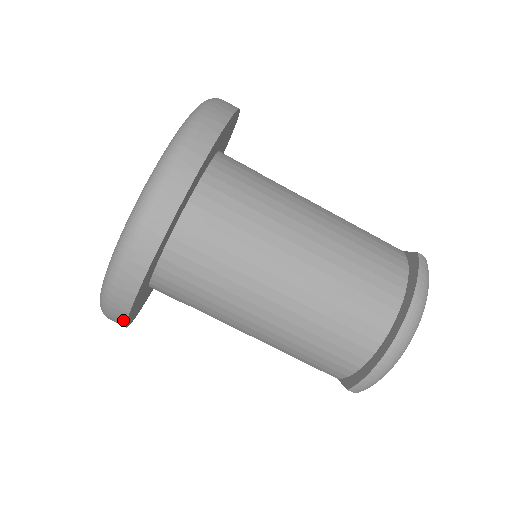
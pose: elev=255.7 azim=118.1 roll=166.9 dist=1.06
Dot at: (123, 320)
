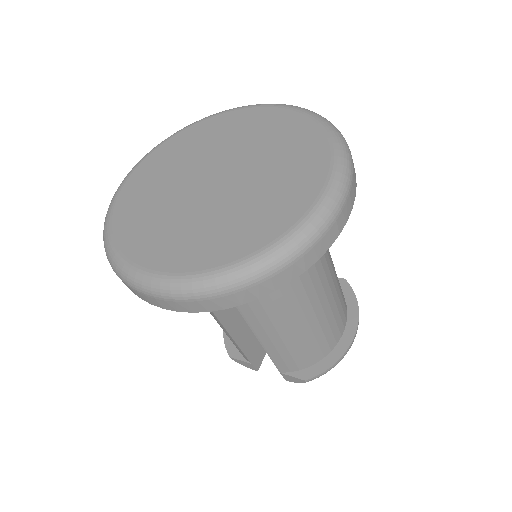
Dot at: (232, 305)
